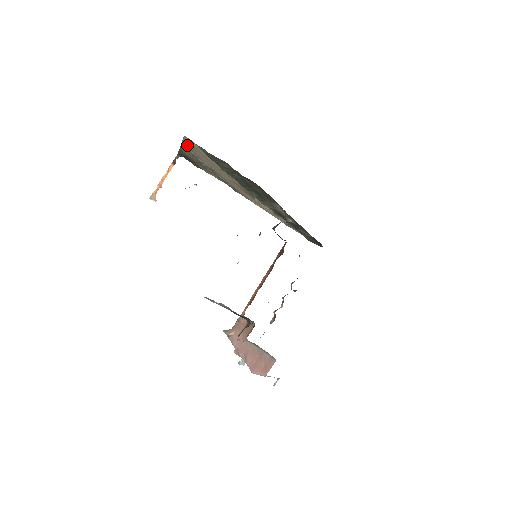
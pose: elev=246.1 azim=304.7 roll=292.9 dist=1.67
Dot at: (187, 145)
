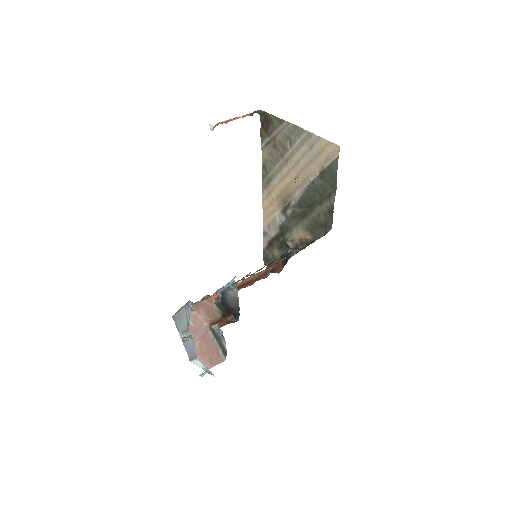
Dot at: (313, 139)
